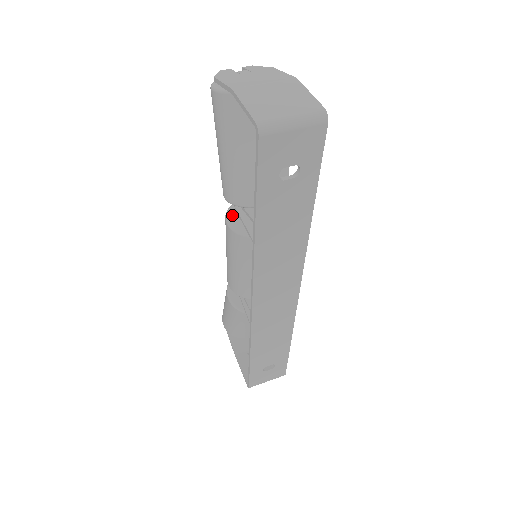
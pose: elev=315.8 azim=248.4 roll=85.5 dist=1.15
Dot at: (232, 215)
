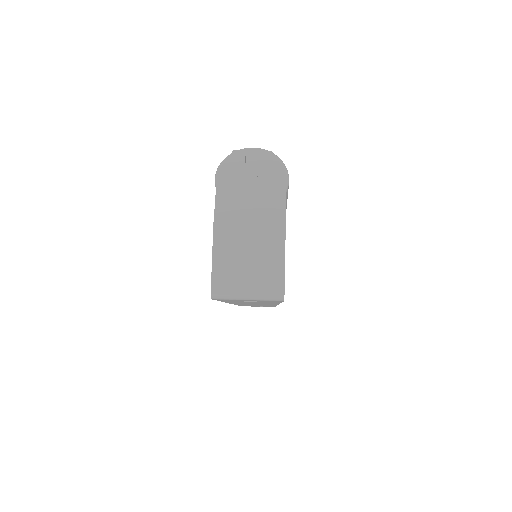
Dot at: occluded
